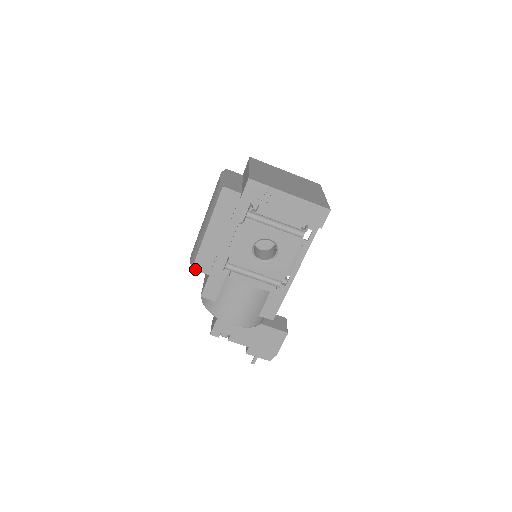
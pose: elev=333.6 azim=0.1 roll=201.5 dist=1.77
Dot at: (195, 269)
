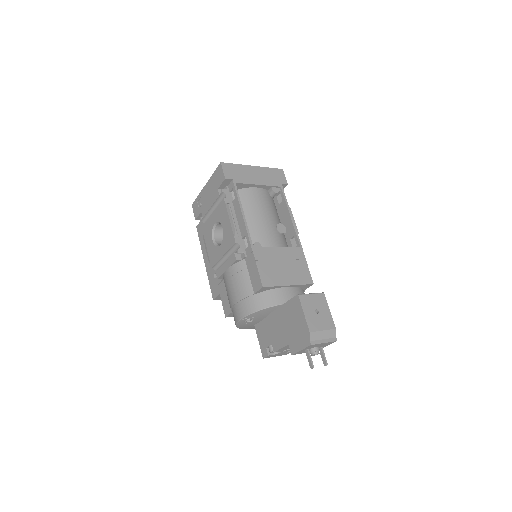
Dot at: (214, 298)
